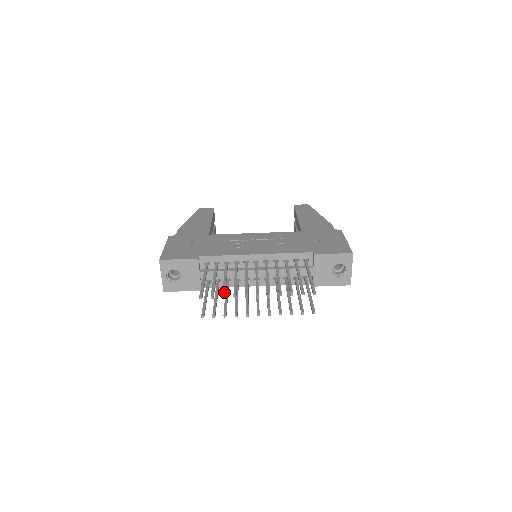
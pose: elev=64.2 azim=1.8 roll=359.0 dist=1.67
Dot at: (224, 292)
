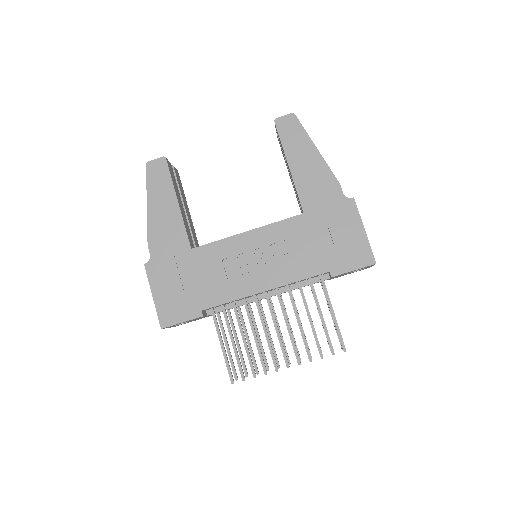
Dot at: (253, 370)
